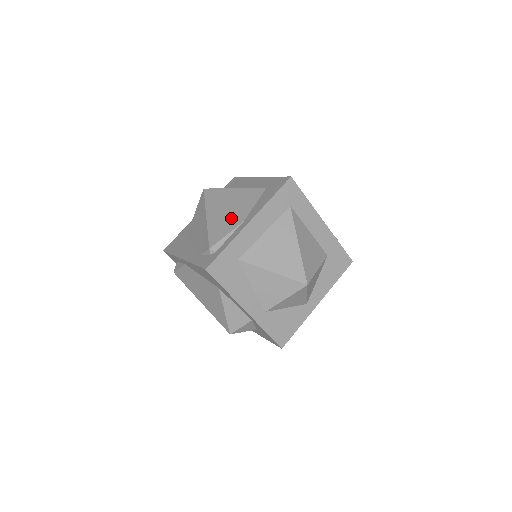
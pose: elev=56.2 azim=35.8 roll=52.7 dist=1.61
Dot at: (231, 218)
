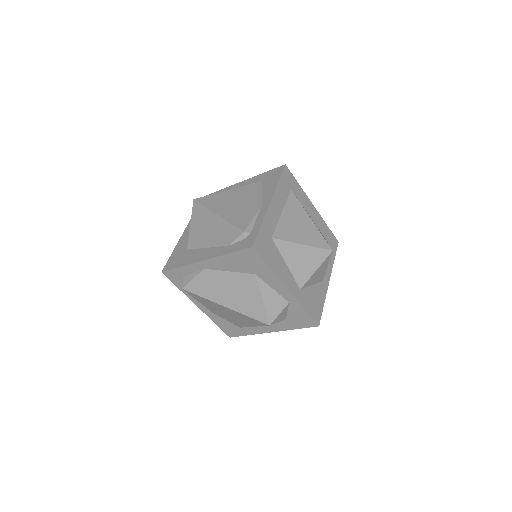
Dot at: (246, 207)
